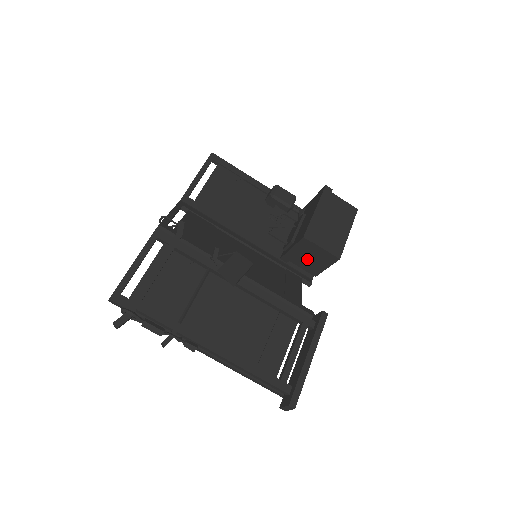
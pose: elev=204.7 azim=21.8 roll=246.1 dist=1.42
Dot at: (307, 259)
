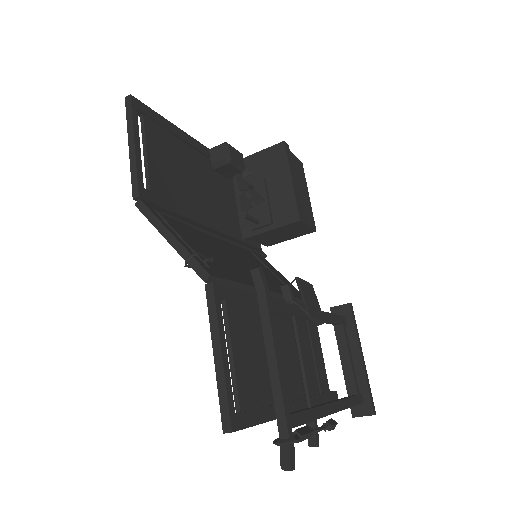
Dot at: (276, 235)
